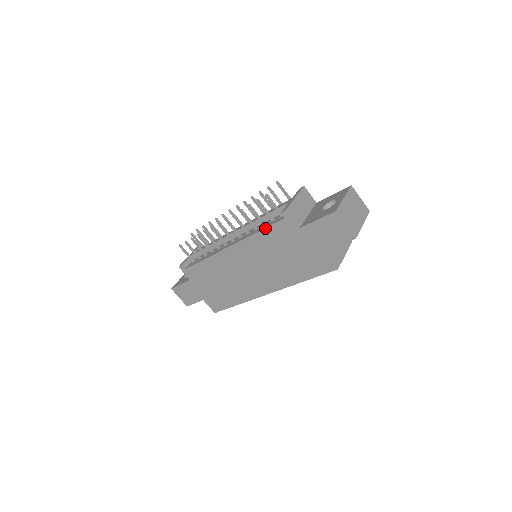
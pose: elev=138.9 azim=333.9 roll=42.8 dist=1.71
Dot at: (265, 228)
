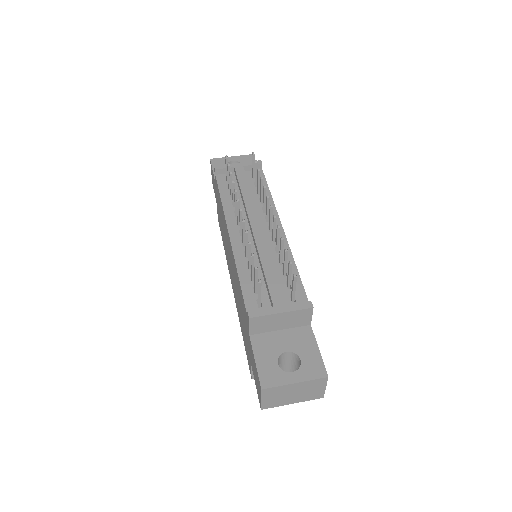
Dot at: (241, 287)
